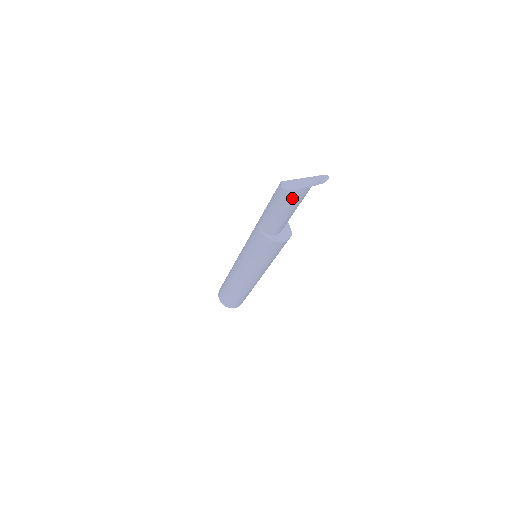
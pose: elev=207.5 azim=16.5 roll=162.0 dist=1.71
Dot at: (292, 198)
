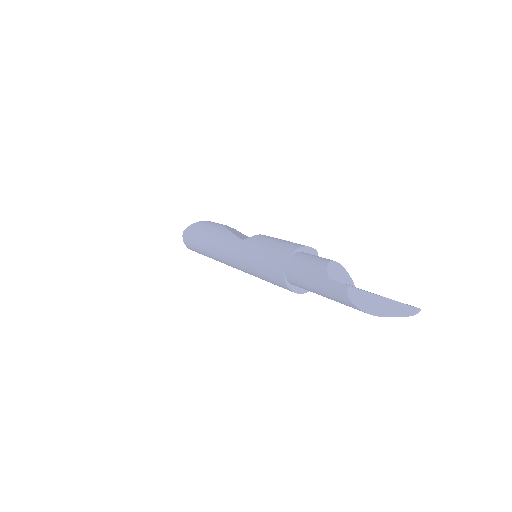
Dot at: occluded
